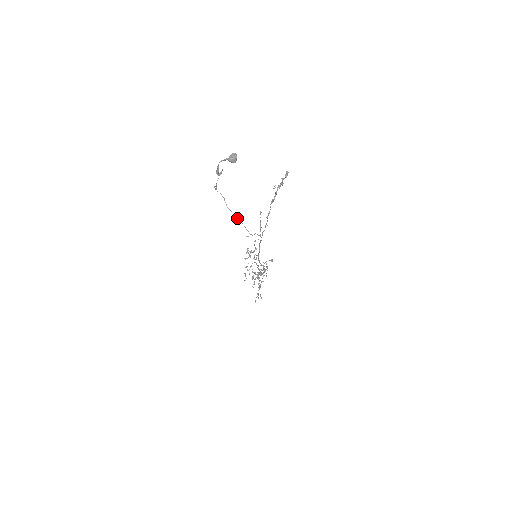
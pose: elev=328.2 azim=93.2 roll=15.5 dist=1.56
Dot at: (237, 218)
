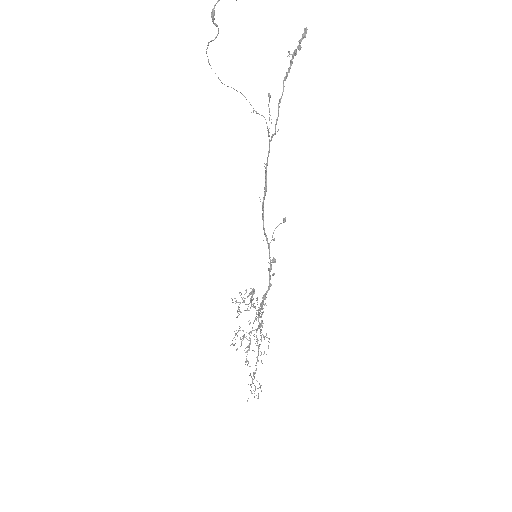
Dot at: (236, 90)
